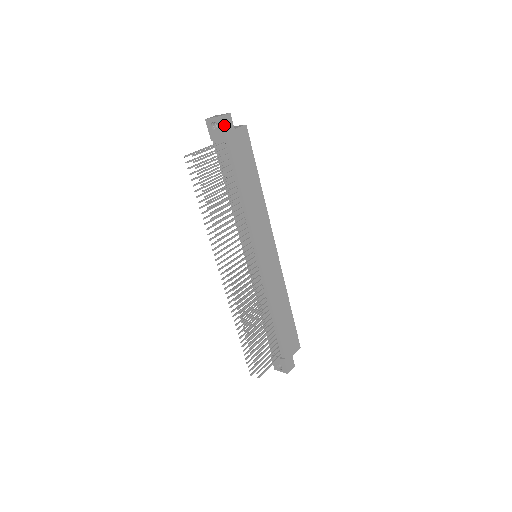
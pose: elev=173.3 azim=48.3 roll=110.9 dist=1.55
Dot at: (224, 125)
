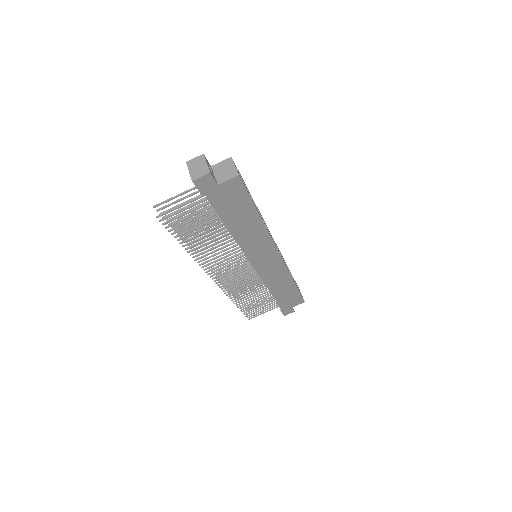
Dot at: (200, 186)
